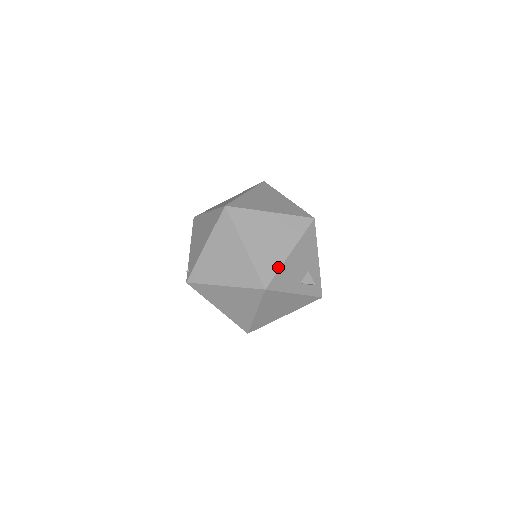
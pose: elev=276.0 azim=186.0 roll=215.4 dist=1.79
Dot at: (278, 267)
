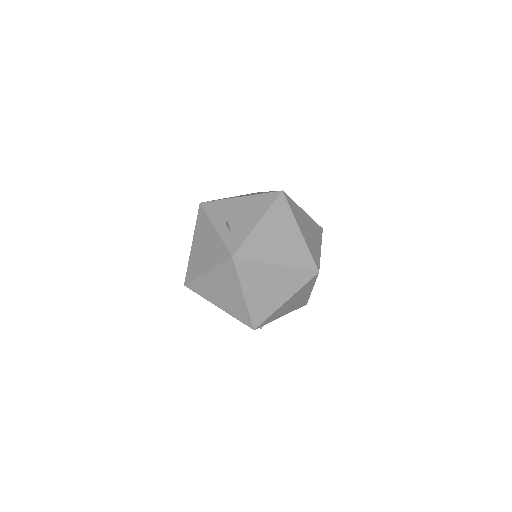
Dot at: (223, 199)
